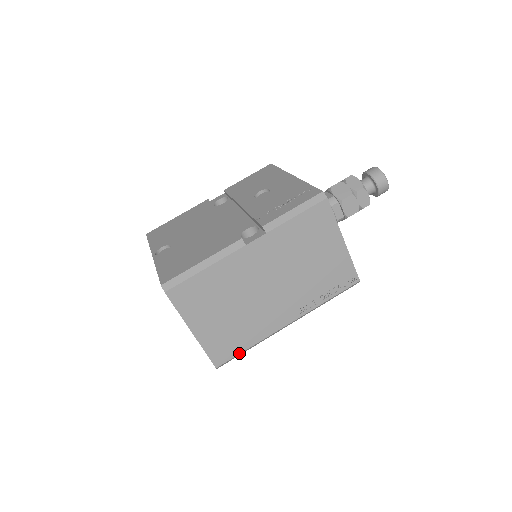
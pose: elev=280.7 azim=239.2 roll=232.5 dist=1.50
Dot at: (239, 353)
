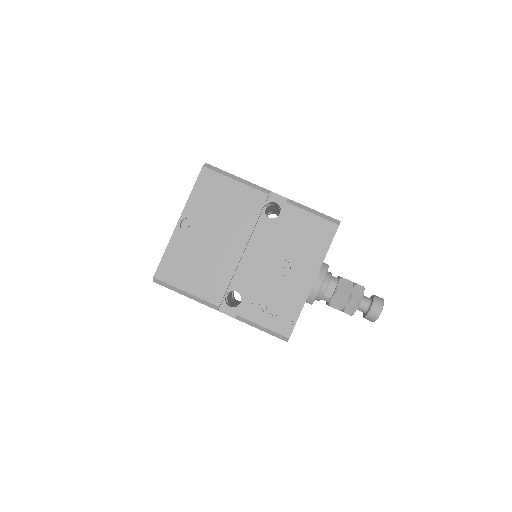
Dot at: occluded
